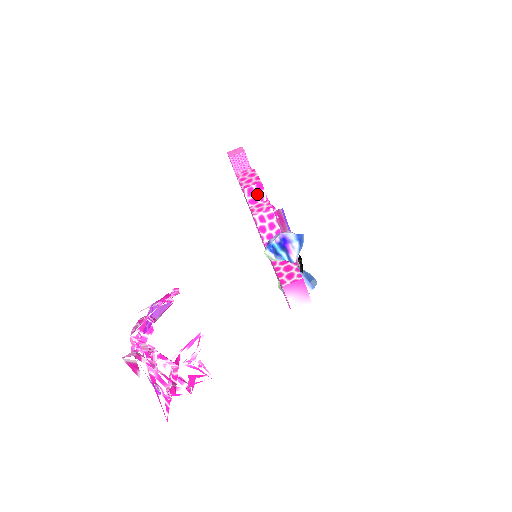
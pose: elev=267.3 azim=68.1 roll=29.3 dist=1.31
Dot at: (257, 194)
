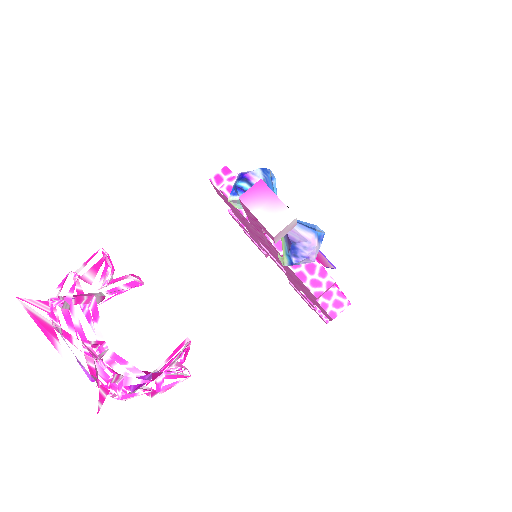
Dot at: (226, 180)
